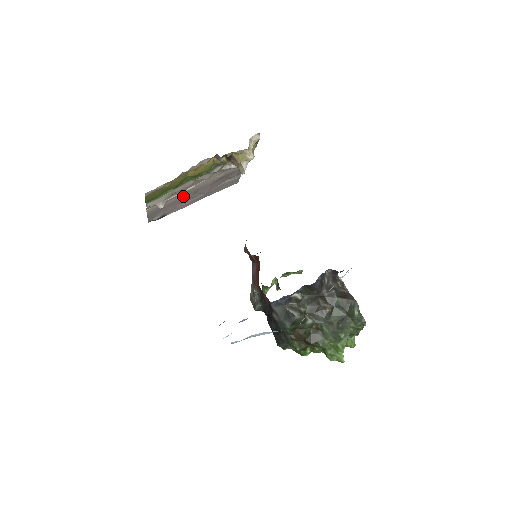
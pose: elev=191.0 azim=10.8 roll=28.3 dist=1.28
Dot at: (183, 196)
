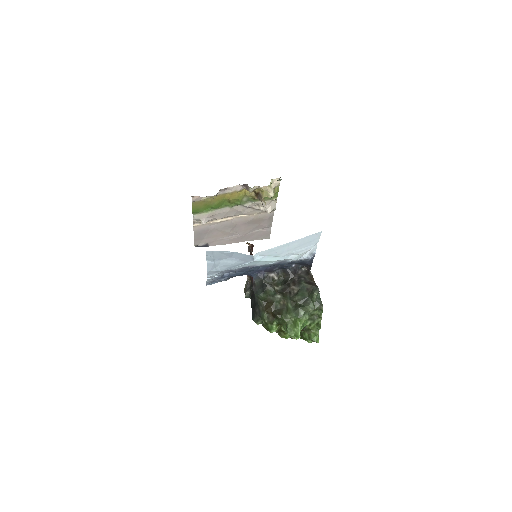
Dot at: (223, 227)
